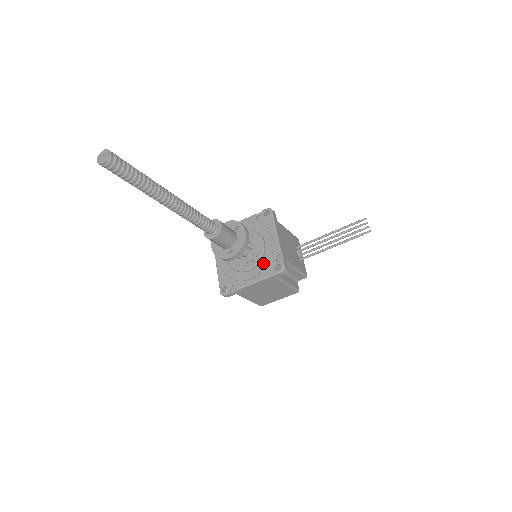
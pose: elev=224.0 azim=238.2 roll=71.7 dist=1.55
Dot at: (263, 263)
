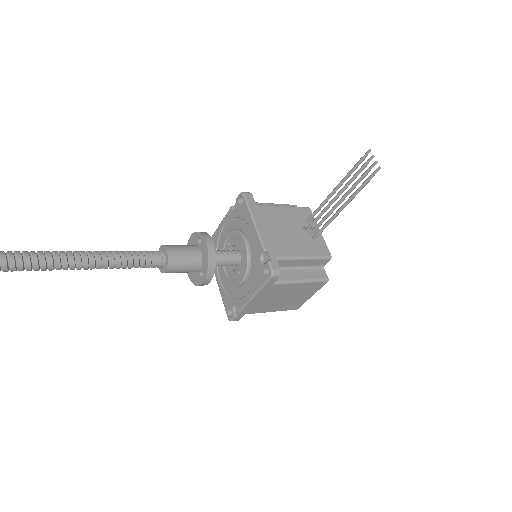
Dot at: (252, 270)
